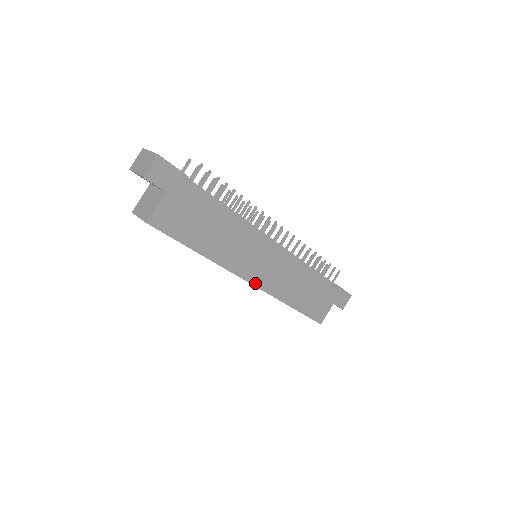
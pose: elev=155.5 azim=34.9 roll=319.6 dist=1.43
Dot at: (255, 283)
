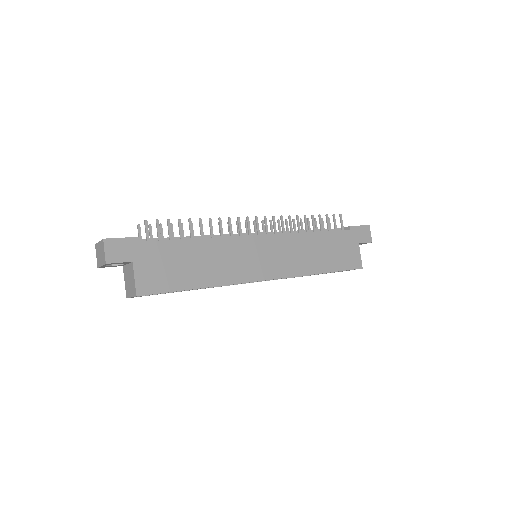
Dot at: (271, 277)
